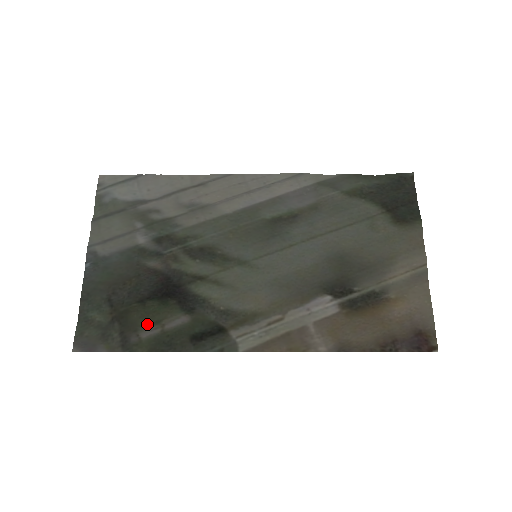
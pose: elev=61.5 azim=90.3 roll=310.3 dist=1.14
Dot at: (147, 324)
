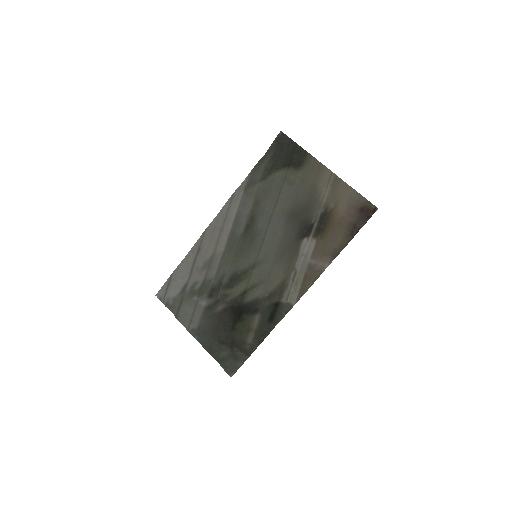
Dot at: (246, 335)
